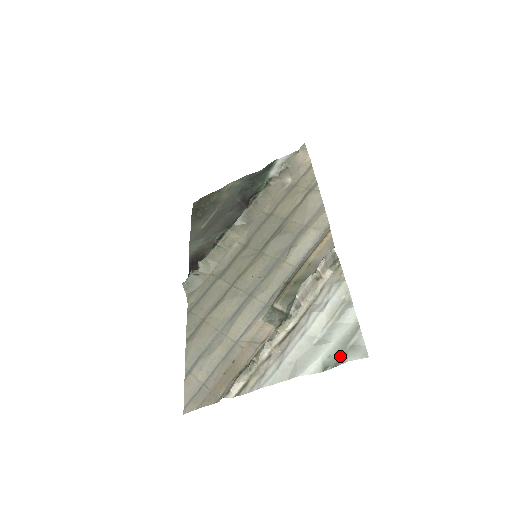
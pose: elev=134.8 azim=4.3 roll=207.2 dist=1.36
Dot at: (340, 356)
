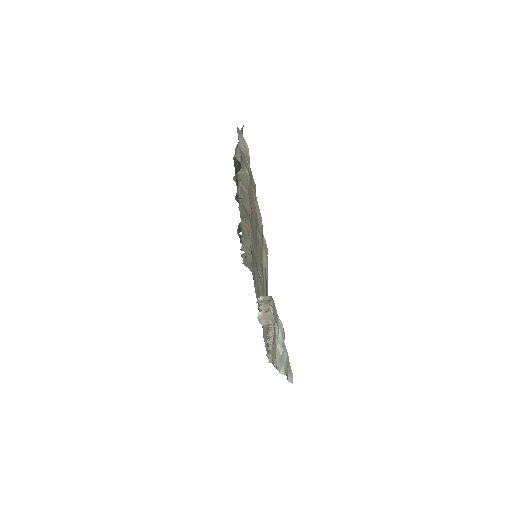
Dot at: (287, 373)
